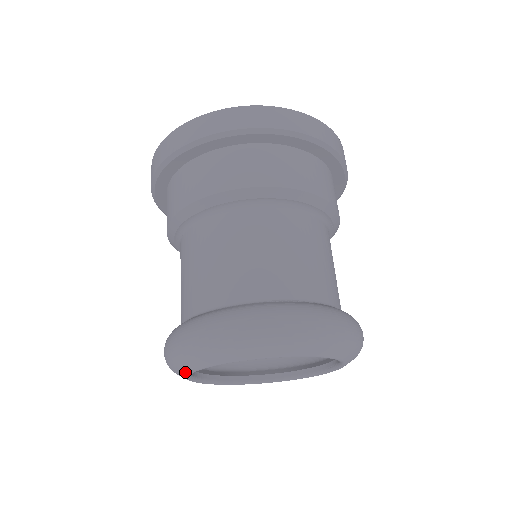
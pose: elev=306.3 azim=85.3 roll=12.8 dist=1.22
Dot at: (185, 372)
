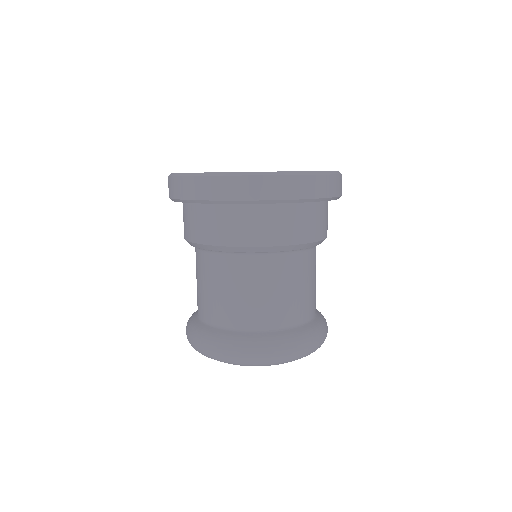
Dot at: occluded
